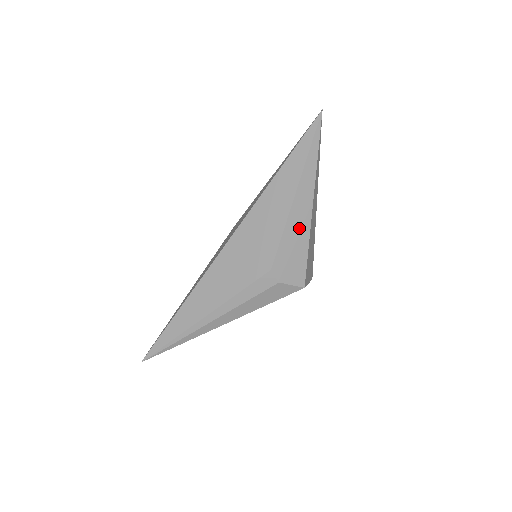
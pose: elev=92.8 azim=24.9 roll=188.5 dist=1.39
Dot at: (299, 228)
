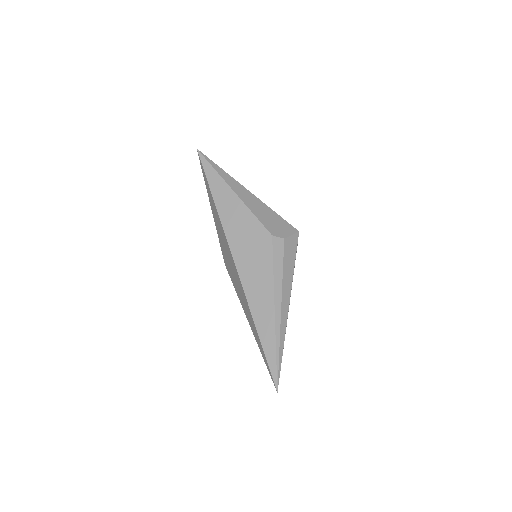
Dot at: (257, 206)
